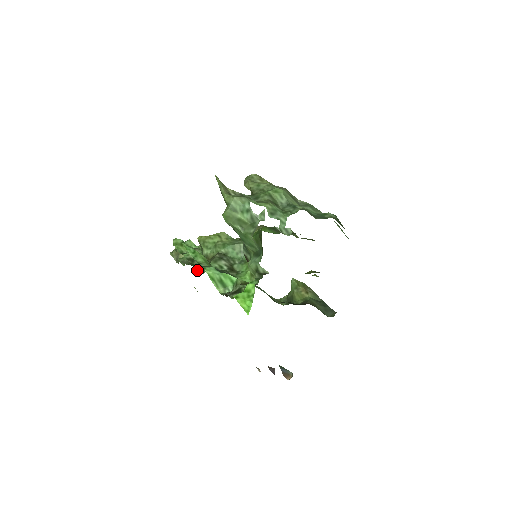
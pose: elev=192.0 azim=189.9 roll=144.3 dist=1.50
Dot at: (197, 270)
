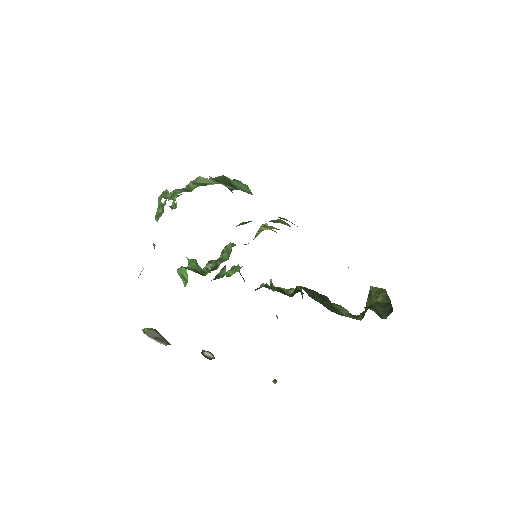
Dot at: occluded
